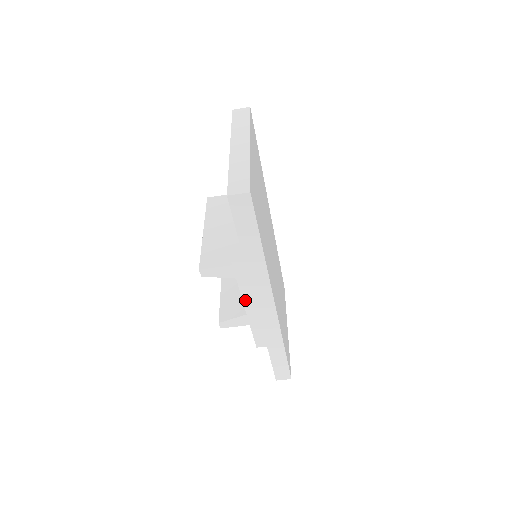
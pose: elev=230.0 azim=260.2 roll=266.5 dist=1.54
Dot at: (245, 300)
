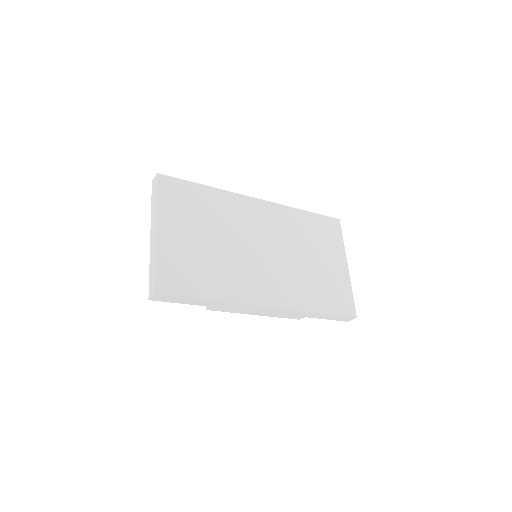
Dot at: (247, 313)
